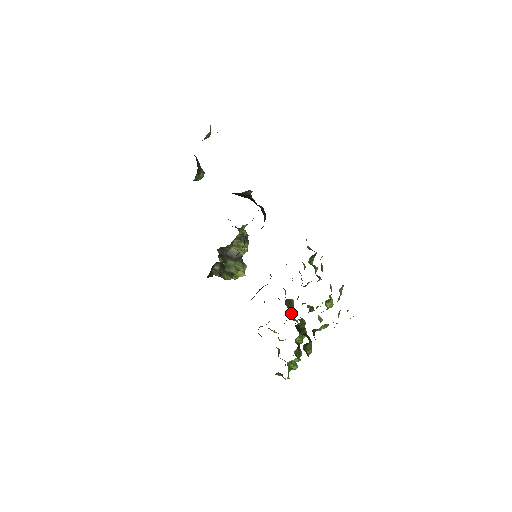
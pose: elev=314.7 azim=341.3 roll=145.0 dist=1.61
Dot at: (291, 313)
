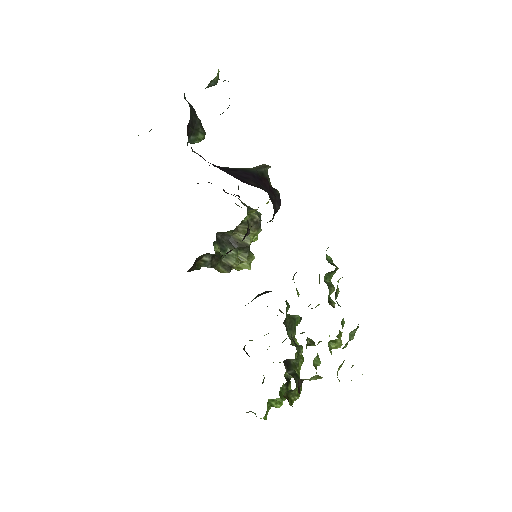
Dot at: (290, 335)
